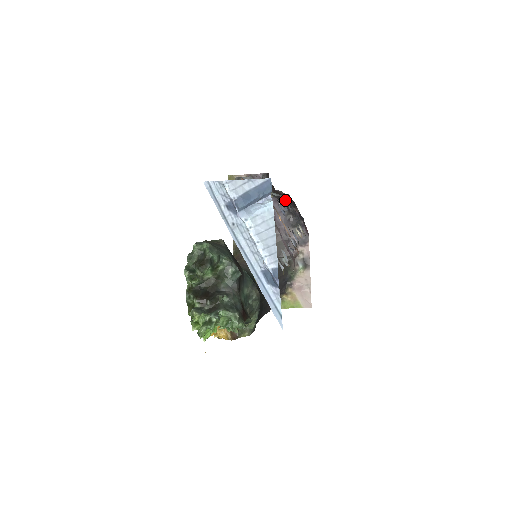
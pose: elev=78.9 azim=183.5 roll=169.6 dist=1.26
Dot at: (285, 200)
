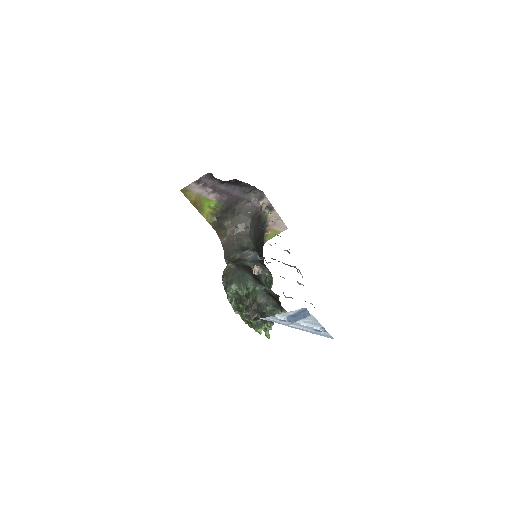
Dot at: (234, 182)
